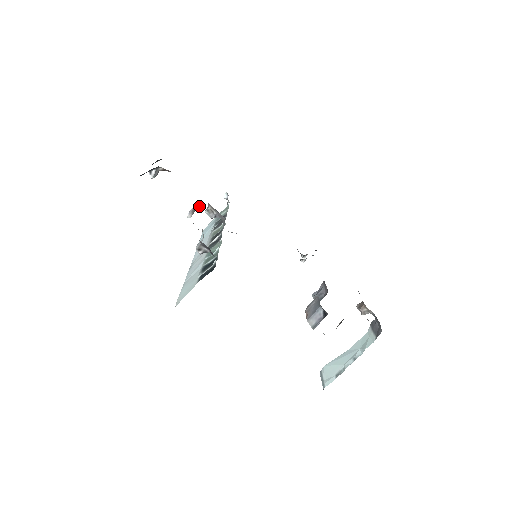
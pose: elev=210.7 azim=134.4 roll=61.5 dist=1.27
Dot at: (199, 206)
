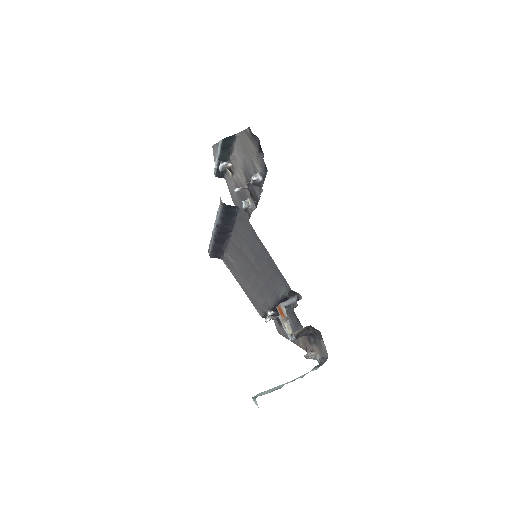
Dot at: (246, 188)
